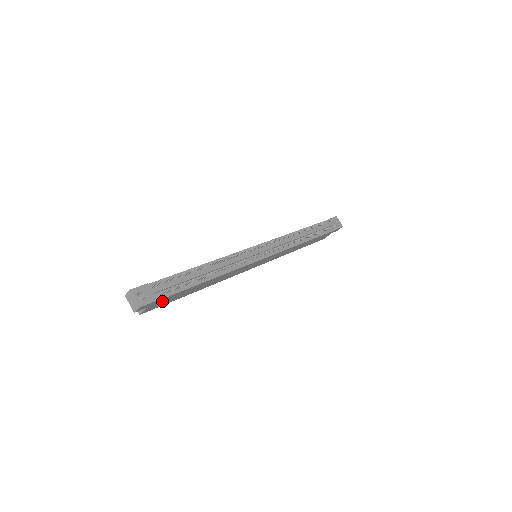
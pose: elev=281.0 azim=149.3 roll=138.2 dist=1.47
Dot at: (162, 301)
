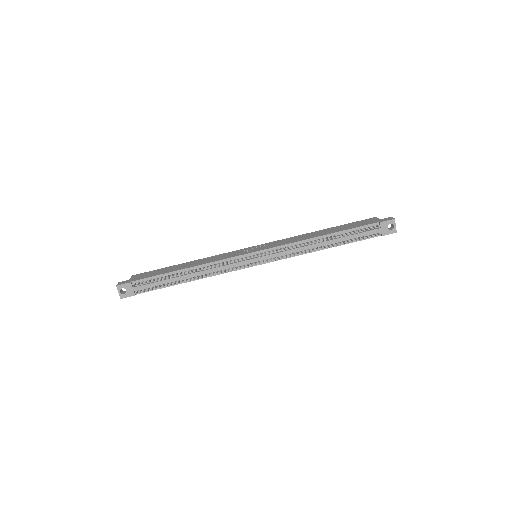
Dot at: occluded
